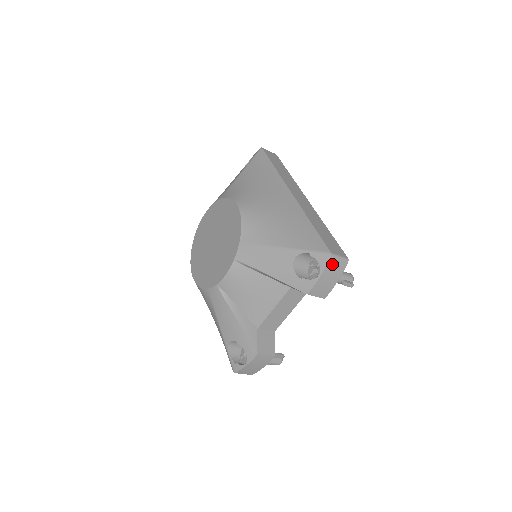
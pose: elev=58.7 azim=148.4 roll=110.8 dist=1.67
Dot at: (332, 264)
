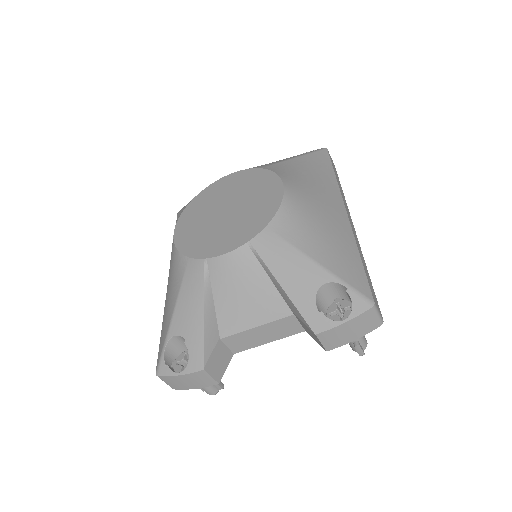
Dot at: (367, 316)
